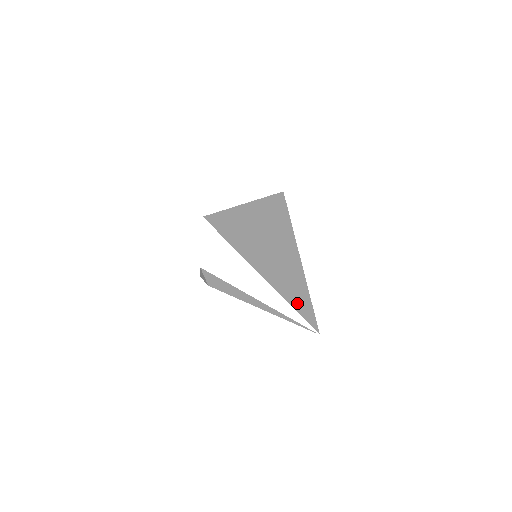
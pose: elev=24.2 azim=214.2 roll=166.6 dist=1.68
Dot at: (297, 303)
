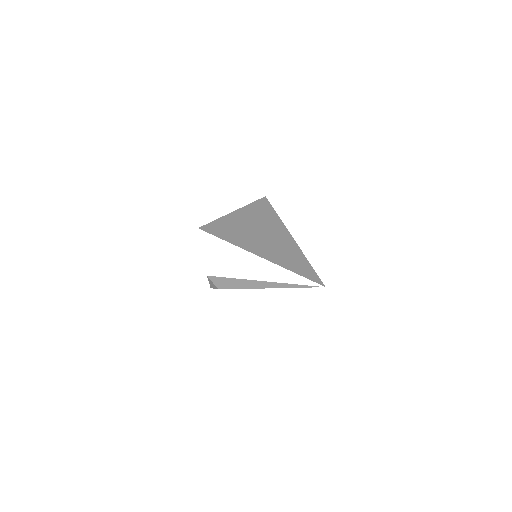
Dot at: (298, 269)
